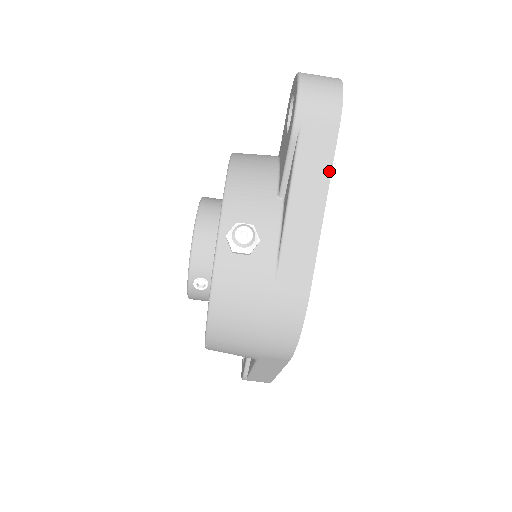
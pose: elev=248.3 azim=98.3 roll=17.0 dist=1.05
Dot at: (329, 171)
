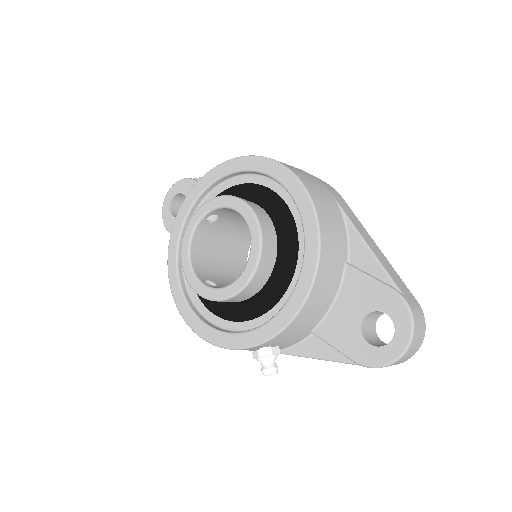
Dot at: occluded
